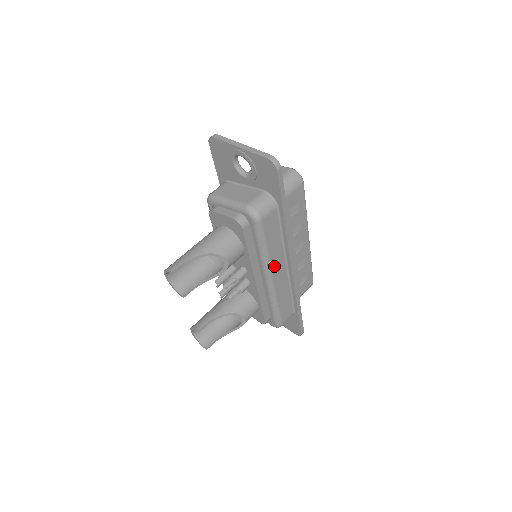
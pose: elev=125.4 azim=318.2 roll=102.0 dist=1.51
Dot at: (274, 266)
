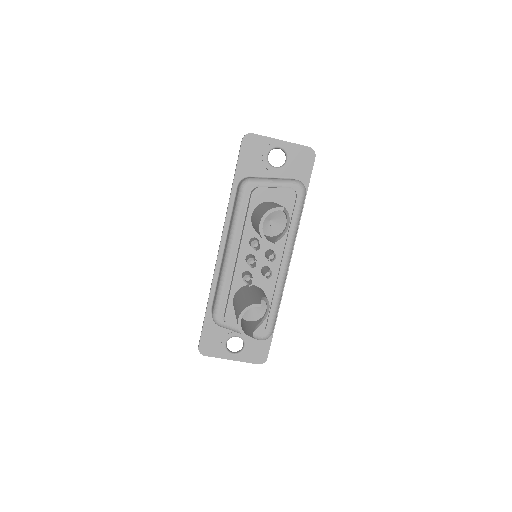
Dot at: occluded
